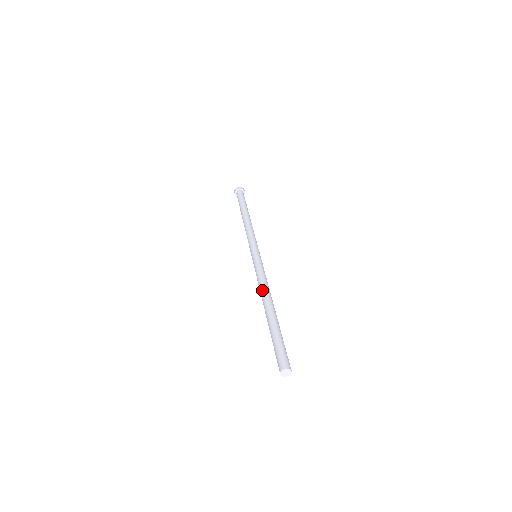
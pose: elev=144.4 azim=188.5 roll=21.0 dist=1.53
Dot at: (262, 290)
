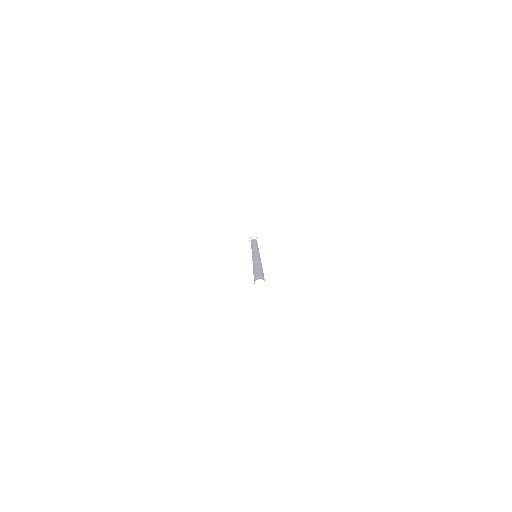
Dot at: (254, 261)
